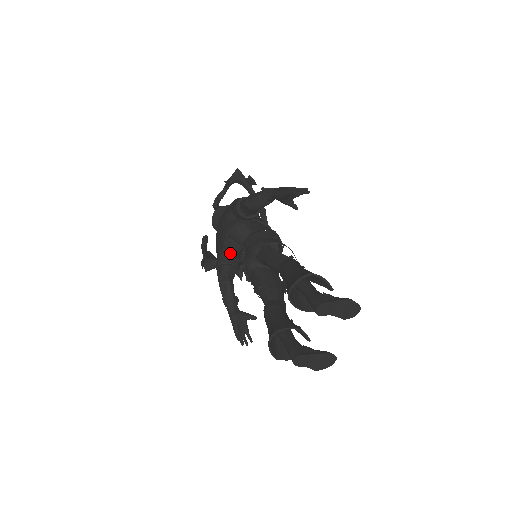
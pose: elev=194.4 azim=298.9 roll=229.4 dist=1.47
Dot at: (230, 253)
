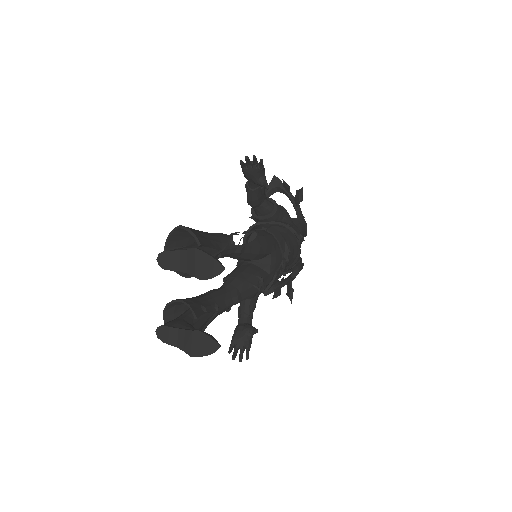
Dot at: occluded
